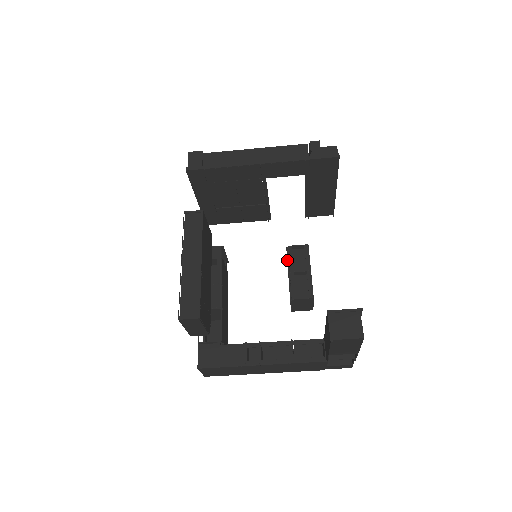
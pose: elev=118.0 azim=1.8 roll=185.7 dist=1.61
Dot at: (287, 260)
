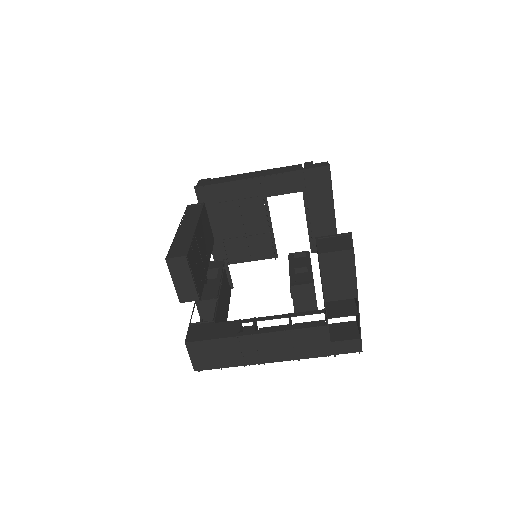
Dot at: occluded
